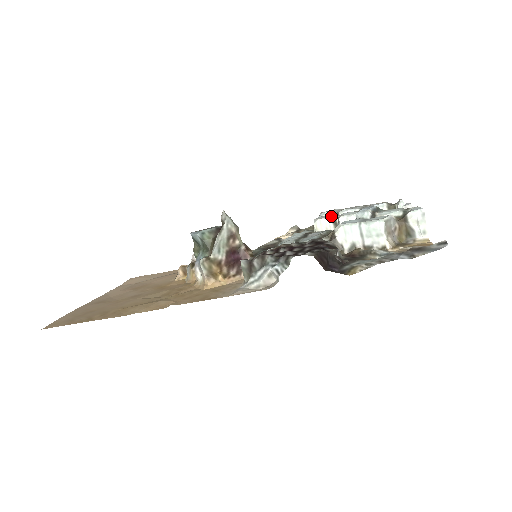
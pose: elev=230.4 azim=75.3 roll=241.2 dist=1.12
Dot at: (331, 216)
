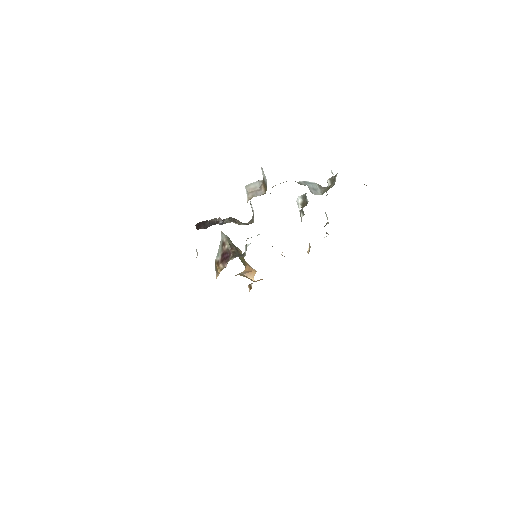
Dot at: occluded
